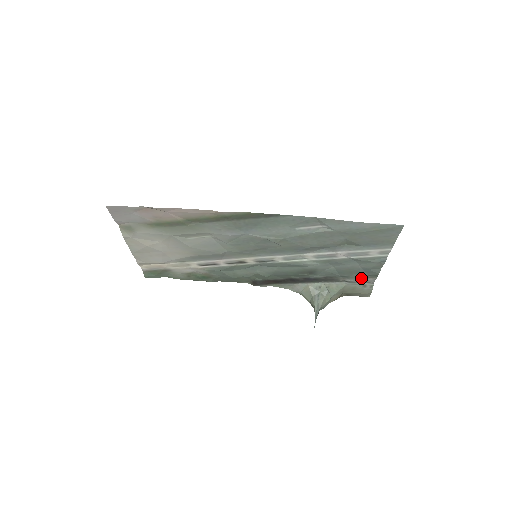
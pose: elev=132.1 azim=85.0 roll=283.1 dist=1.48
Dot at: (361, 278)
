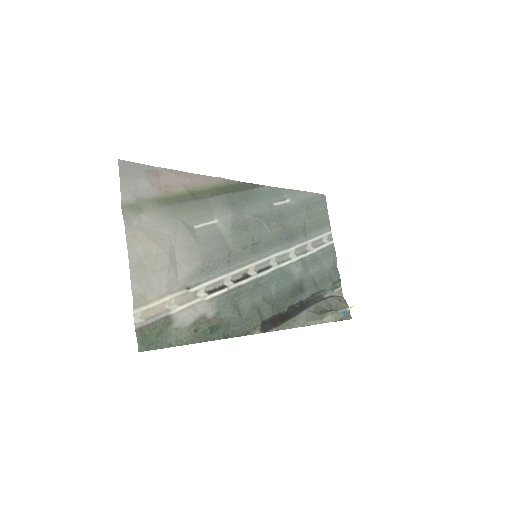
Dot at: (333, 288)
